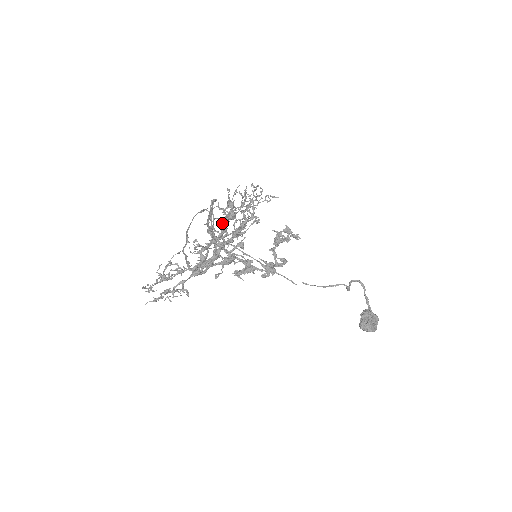
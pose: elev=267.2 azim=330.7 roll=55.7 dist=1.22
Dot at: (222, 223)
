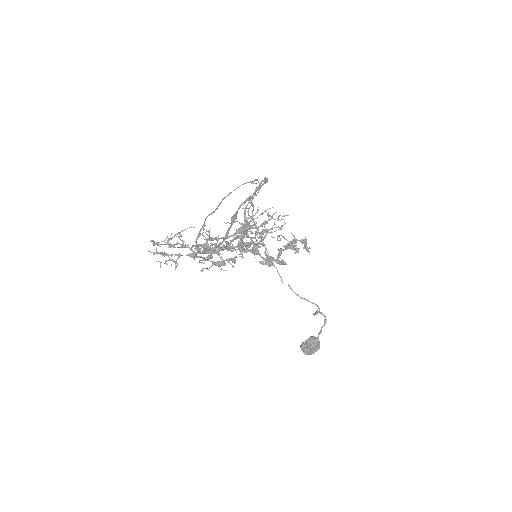
Dot at: (238, 229)
